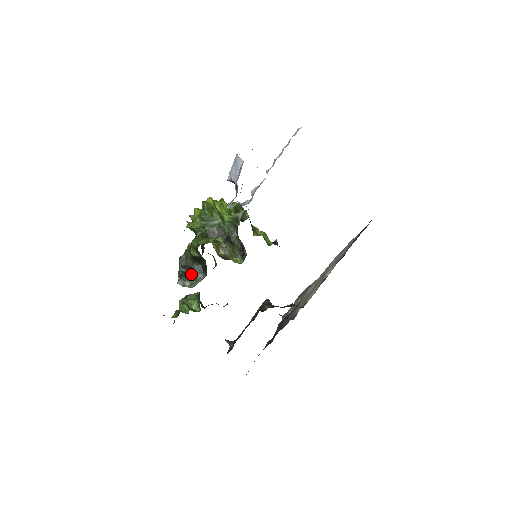
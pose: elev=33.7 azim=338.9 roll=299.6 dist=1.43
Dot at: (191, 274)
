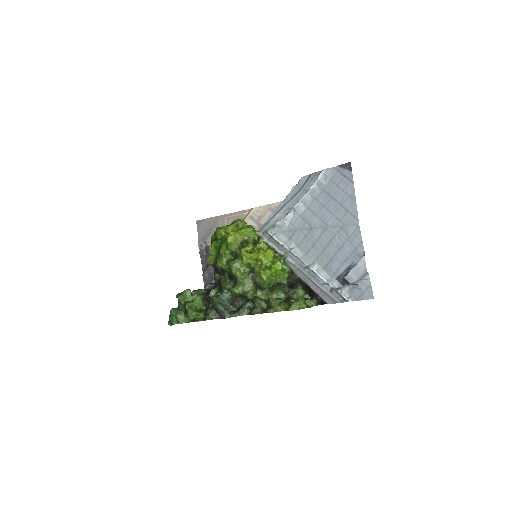
Dot at: (240, 308)
